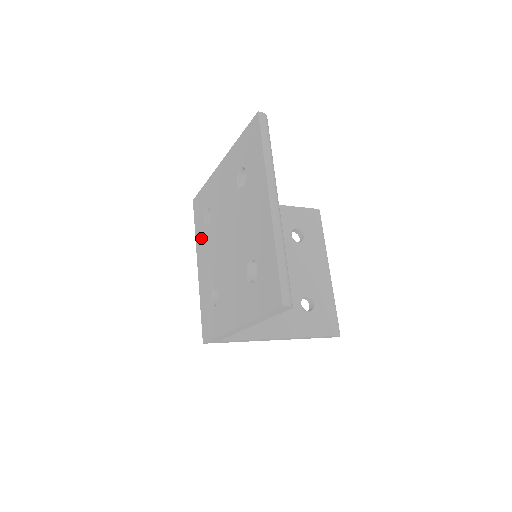
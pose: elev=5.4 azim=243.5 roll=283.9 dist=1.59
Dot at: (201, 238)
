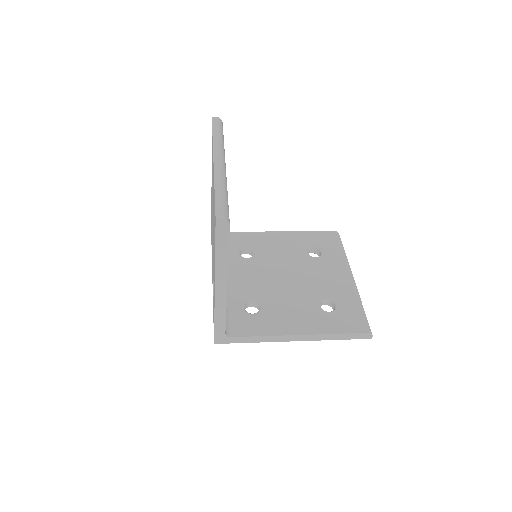
Dot at: occluded
